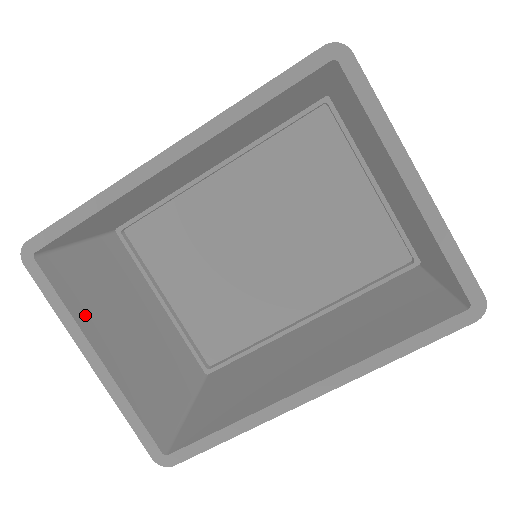
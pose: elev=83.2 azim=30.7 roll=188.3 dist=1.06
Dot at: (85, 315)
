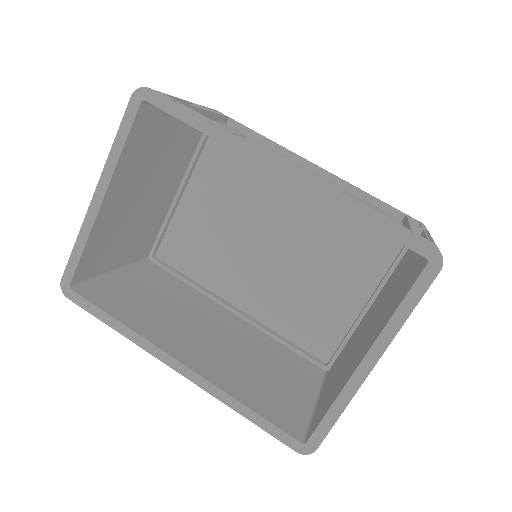
Dot at: (126, 165)
